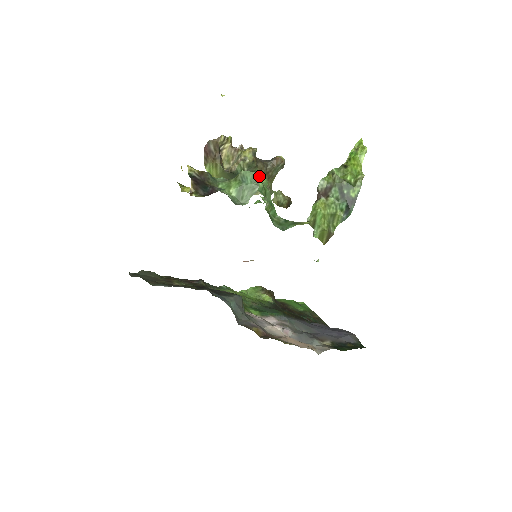
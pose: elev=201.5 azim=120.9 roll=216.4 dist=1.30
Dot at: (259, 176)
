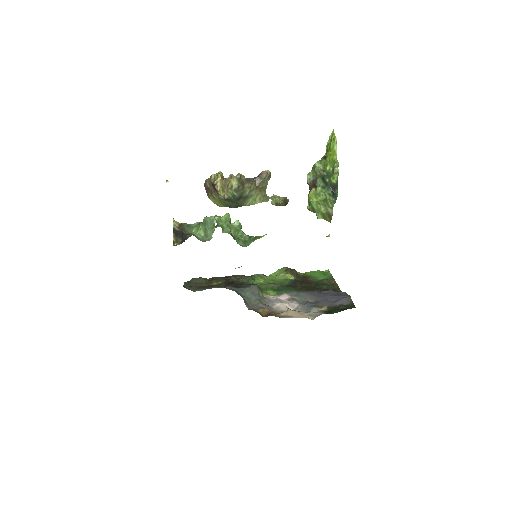
Dot at: (214, 219)
